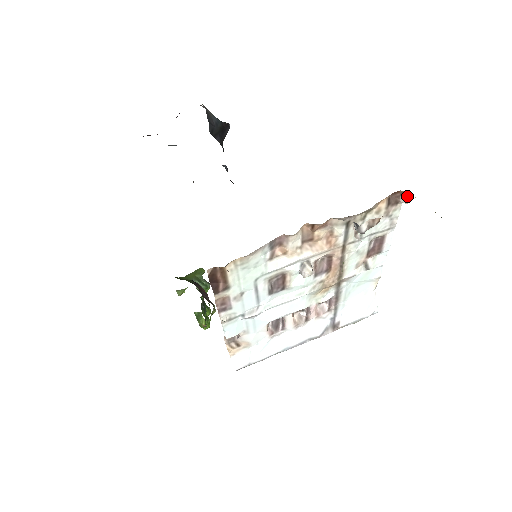
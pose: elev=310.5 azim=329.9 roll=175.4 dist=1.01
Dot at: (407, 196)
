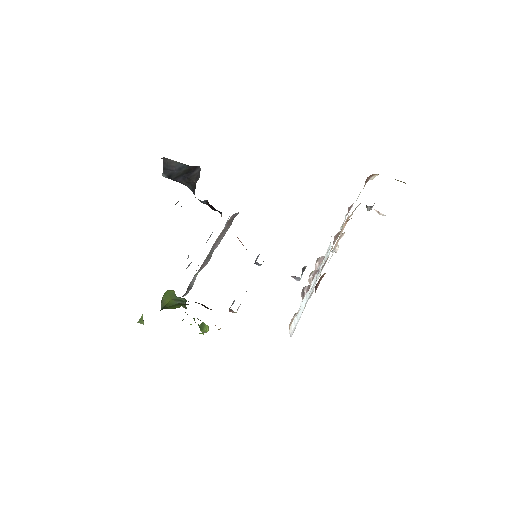
Dot at: (375, 176)
